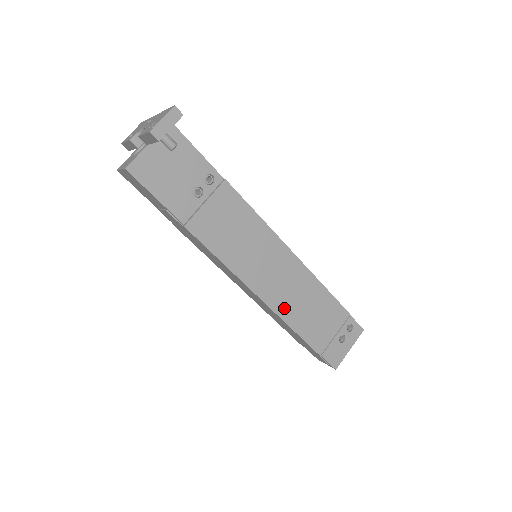
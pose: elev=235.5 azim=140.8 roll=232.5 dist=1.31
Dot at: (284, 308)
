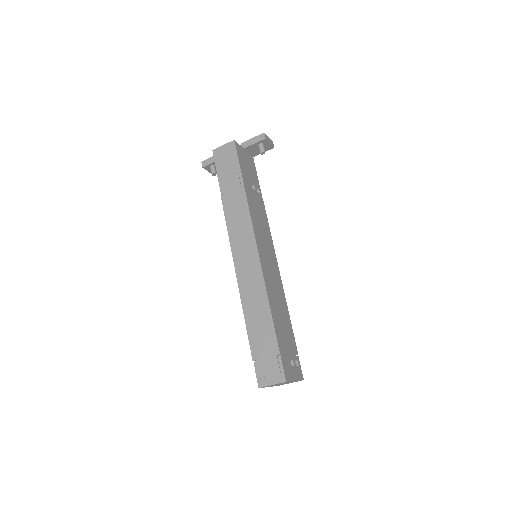
Dot at: (269, 290)
